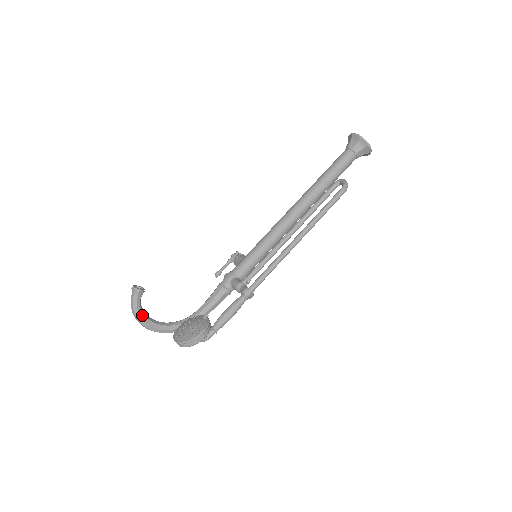
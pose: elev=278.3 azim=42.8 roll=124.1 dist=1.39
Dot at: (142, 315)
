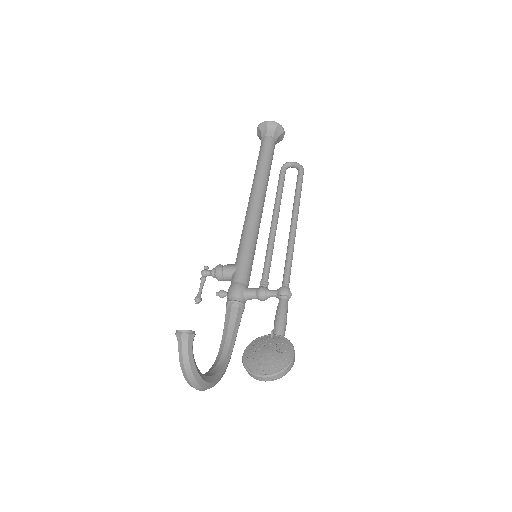
Dot at: (197, 370)
